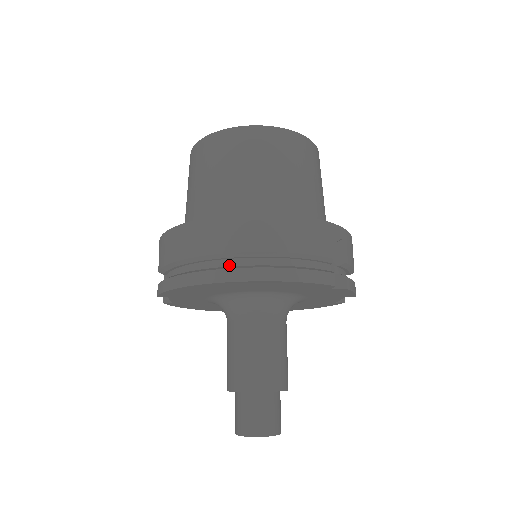
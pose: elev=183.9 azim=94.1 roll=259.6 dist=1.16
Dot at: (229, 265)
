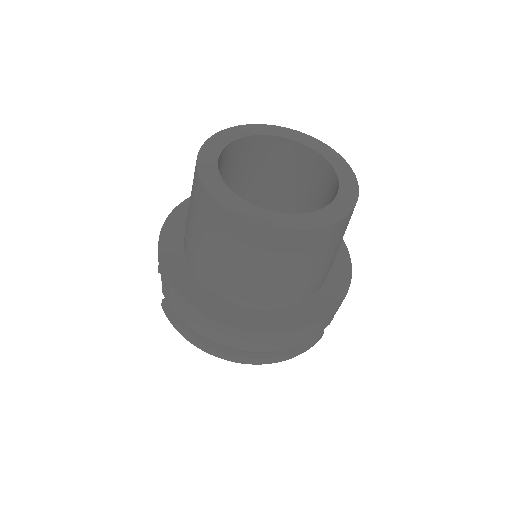
Dot at: occluded
